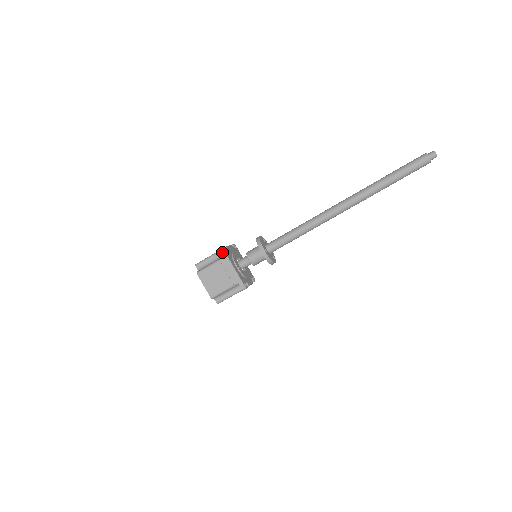
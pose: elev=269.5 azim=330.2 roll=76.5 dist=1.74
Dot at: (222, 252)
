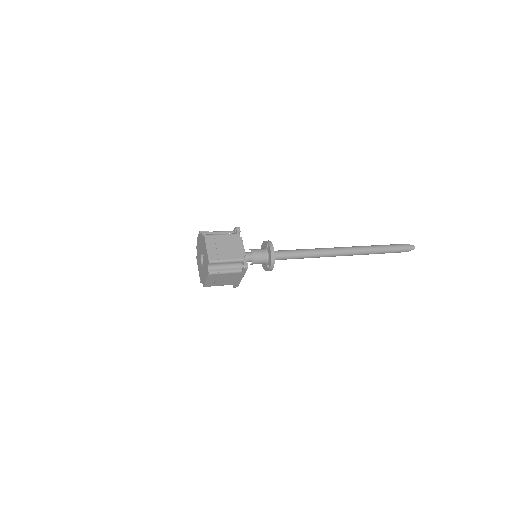
Dot at: (245, 269)
